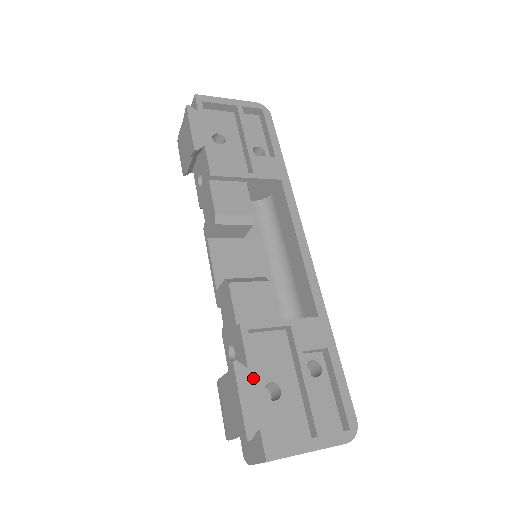
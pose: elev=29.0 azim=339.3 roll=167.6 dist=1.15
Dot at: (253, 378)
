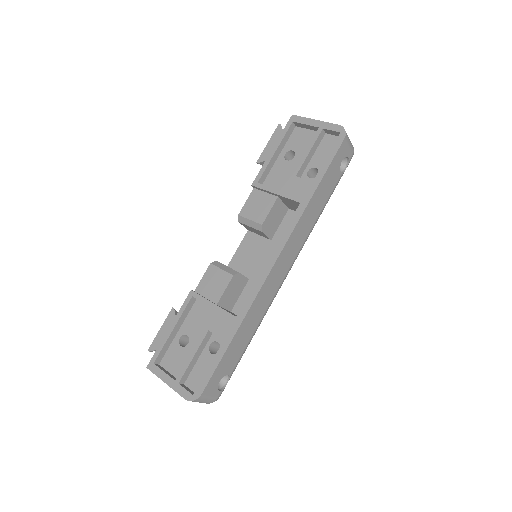
Dot at: (174, 323)
